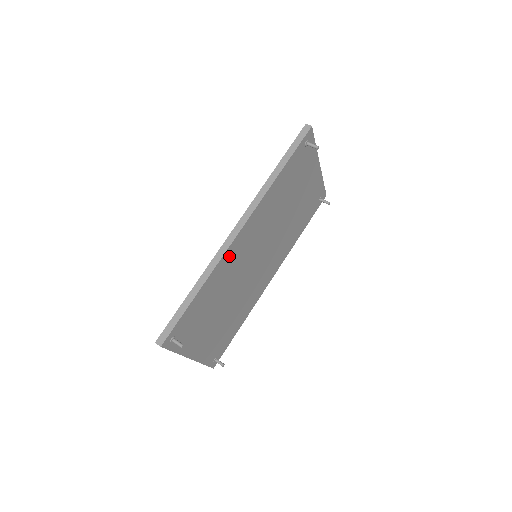
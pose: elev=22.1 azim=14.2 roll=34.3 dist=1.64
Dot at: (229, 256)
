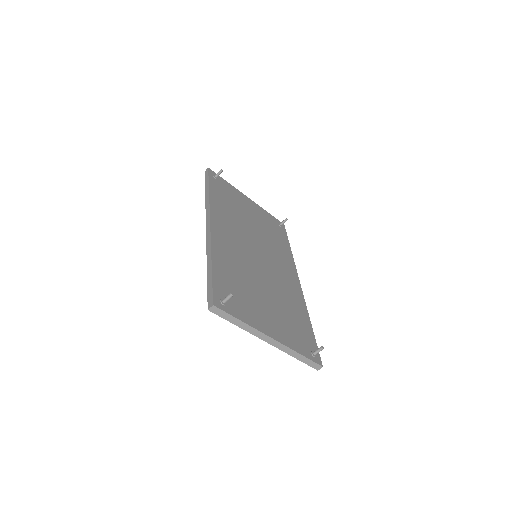
Dot at: (219, 241)
